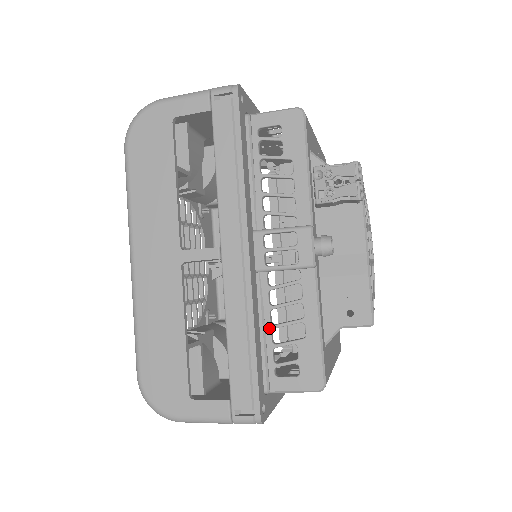
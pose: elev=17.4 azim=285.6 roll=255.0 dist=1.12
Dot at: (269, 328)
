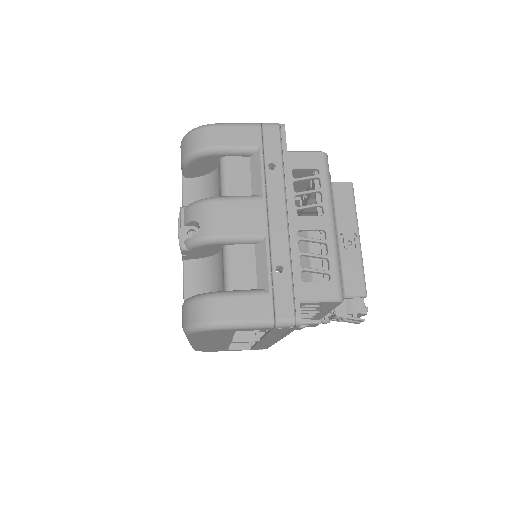
Dot at: occluded
